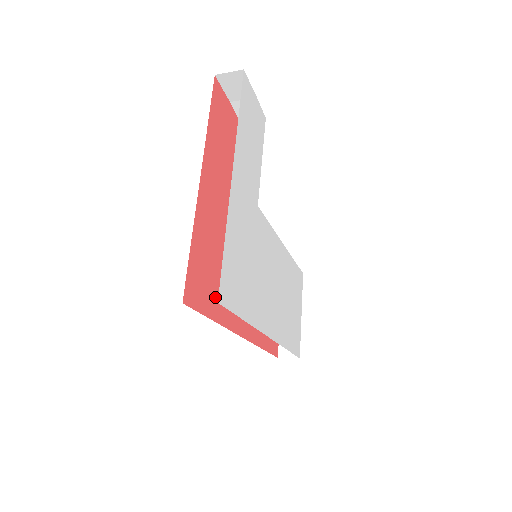
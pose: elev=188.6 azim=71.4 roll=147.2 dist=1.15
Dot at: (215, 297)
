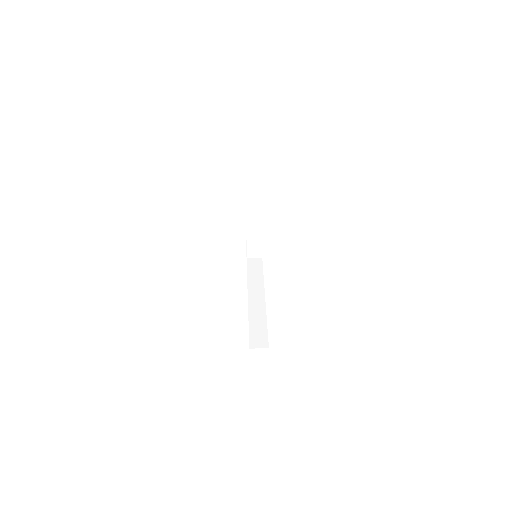
Dot at: occluded
